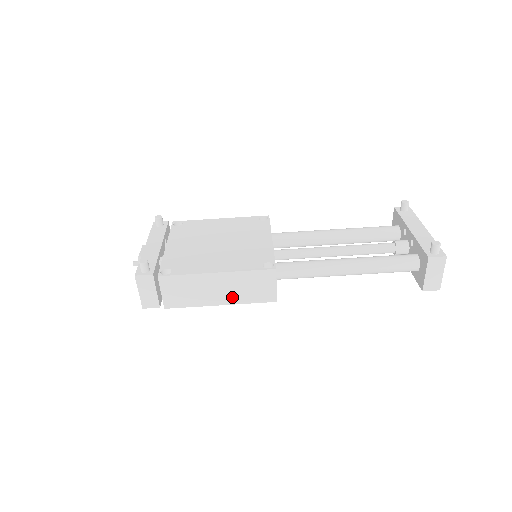
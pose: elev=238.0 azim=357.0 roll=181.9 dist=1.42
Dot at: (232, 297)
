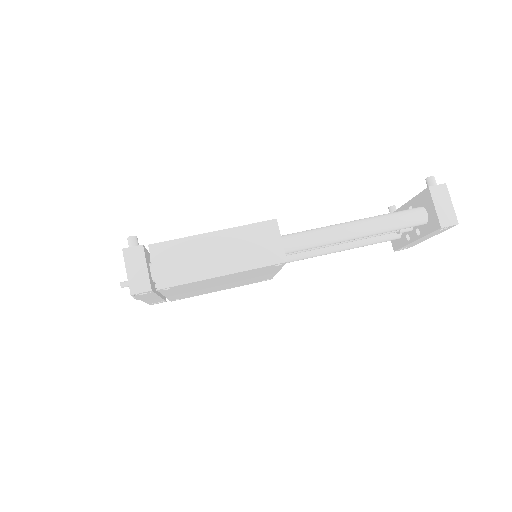
Dot at: (235, 262)
